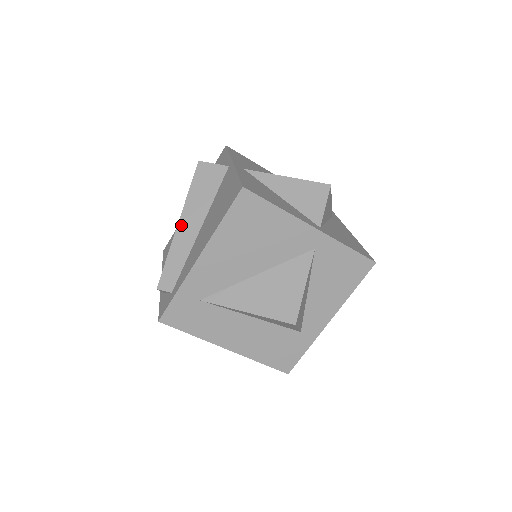
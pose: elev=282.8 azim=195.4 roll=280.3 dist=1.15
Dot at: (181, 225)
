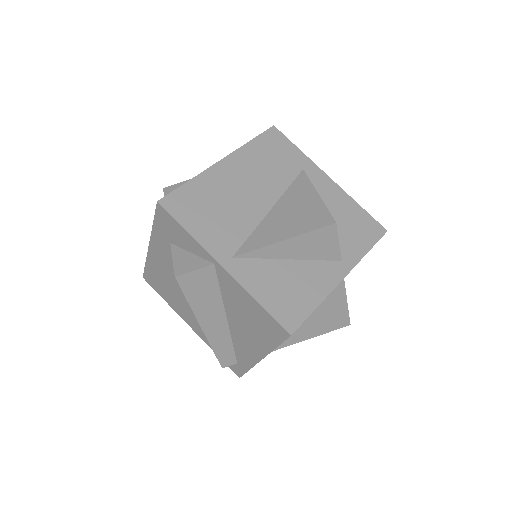
Dot at: (206, 328)
